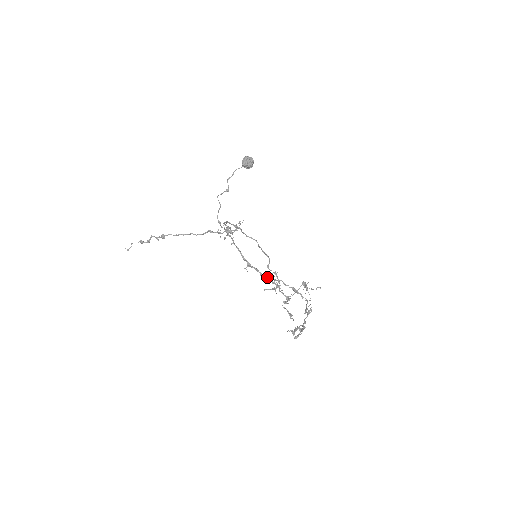
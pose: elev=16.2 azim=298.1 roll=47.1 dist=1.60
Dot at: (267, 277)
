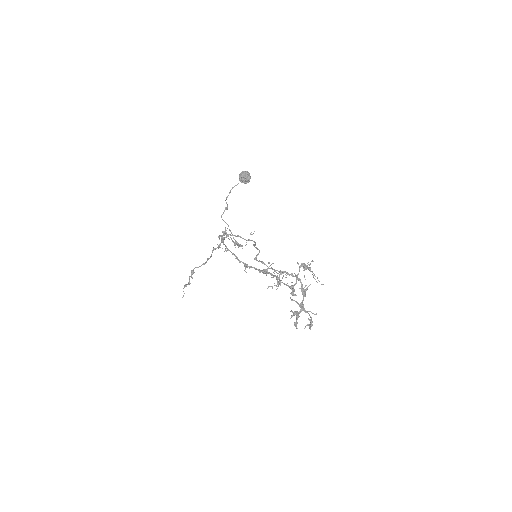
Dot at: (266, 272)
